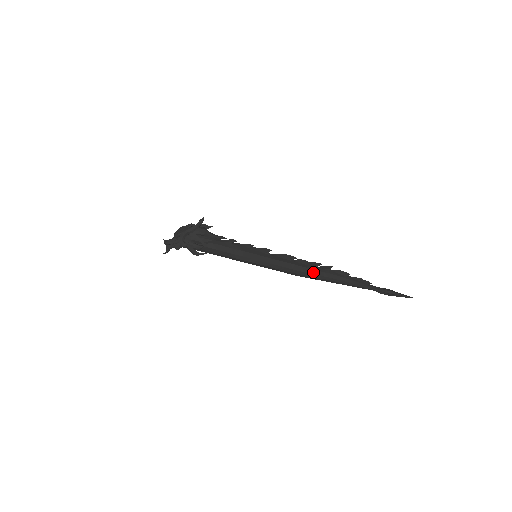
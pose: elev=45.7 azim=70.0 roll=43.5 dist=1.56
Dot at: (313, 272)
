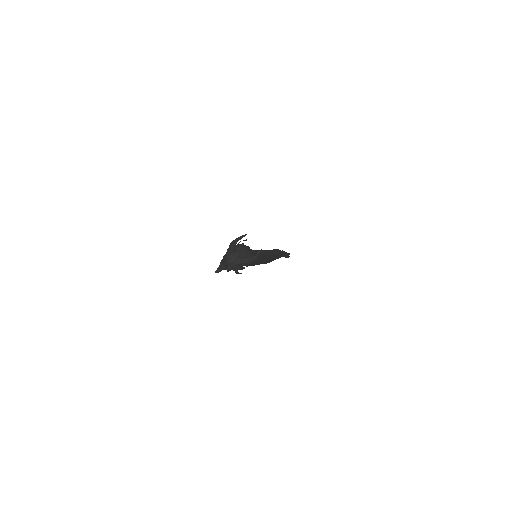
Dot at: occluded
